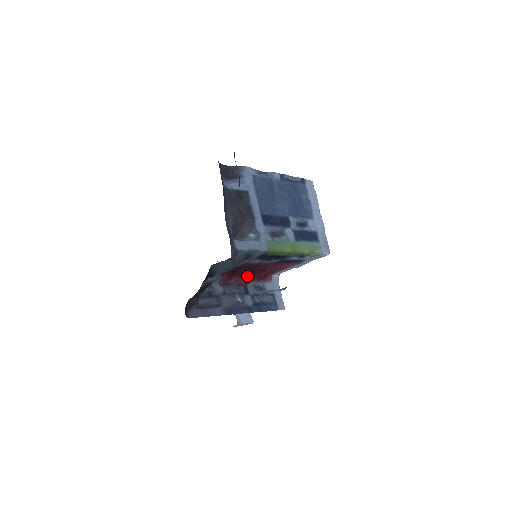
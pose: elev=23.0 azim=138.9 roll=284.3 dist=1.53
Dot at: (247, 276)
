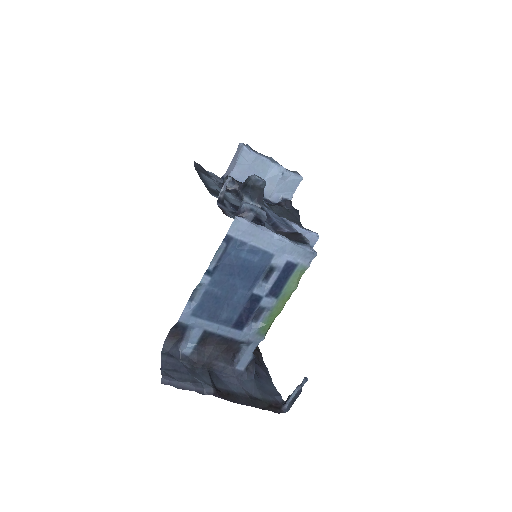
Dot at: occluded
